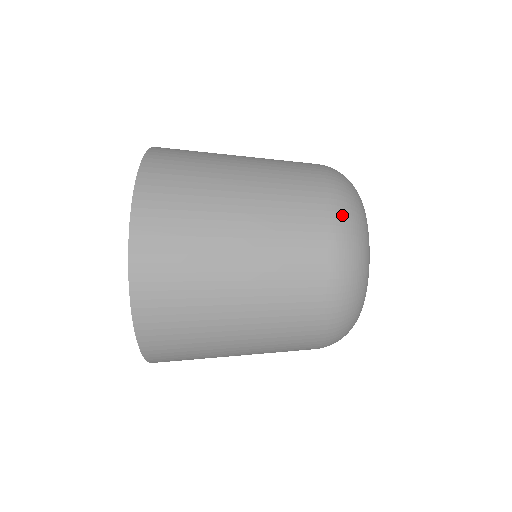
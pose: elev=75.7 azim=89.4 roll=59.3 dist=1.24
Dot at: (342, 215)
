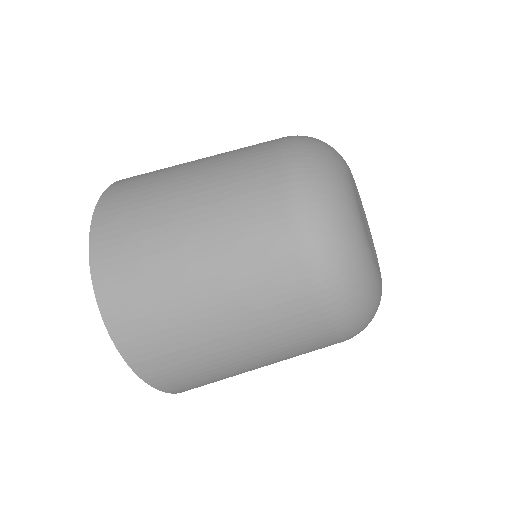
Dot at: (315, 241)
